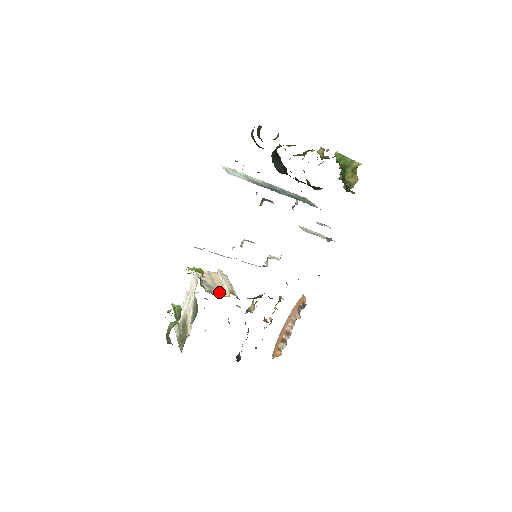
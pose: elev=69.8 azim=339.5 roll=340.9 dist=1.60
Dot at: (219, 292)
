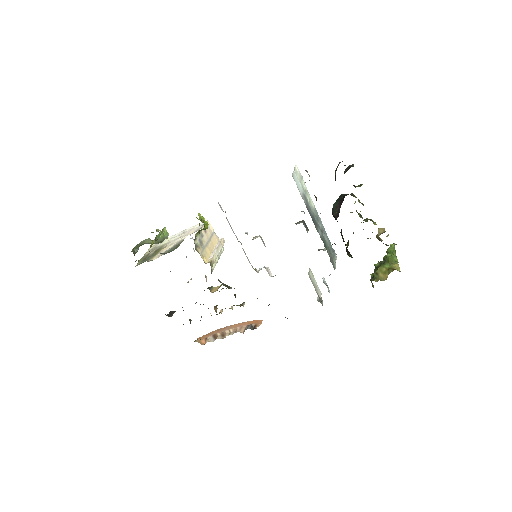
Dot at: (203, 253)
